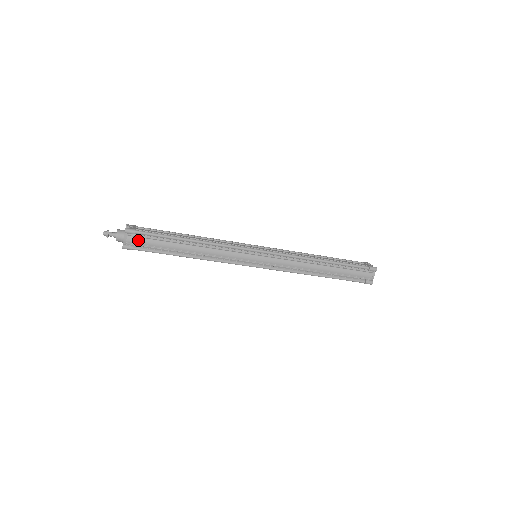
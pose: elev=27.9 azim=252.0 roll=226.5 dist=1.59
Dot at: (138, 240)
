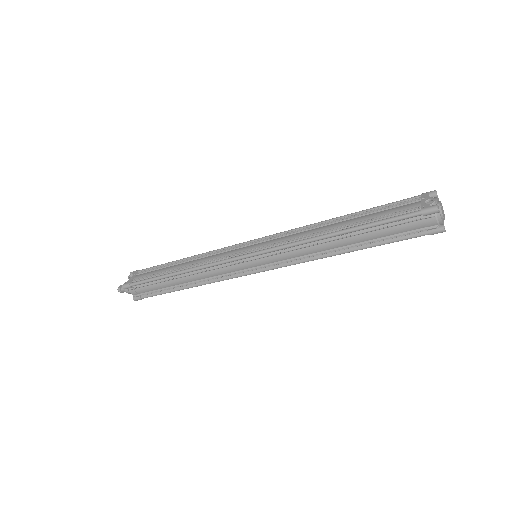
Dot at: (139, 290)
